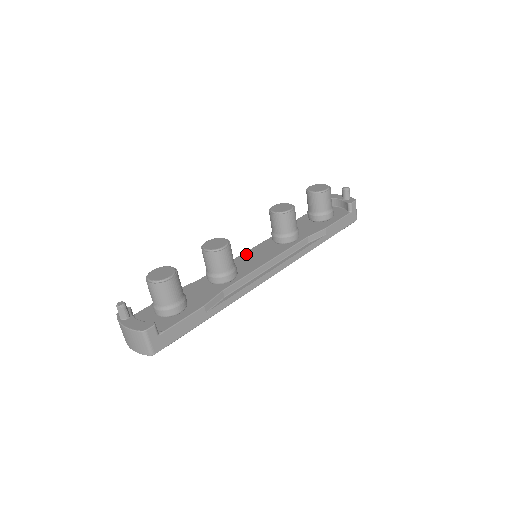
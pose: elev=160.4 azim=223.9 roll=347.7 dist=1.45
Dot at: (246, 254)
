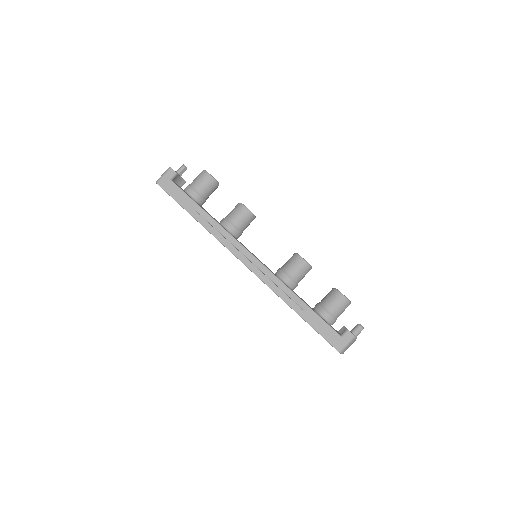
Dot at: occluded
